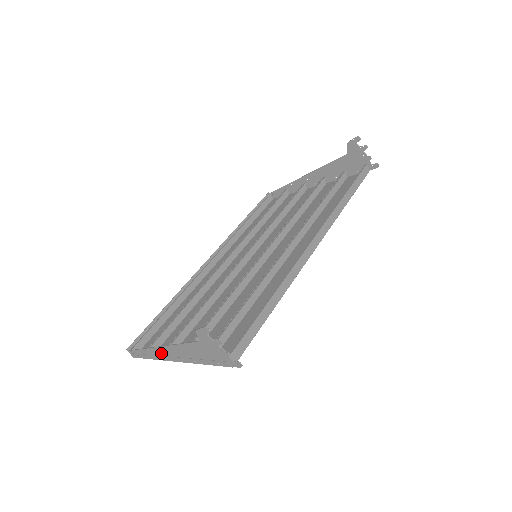
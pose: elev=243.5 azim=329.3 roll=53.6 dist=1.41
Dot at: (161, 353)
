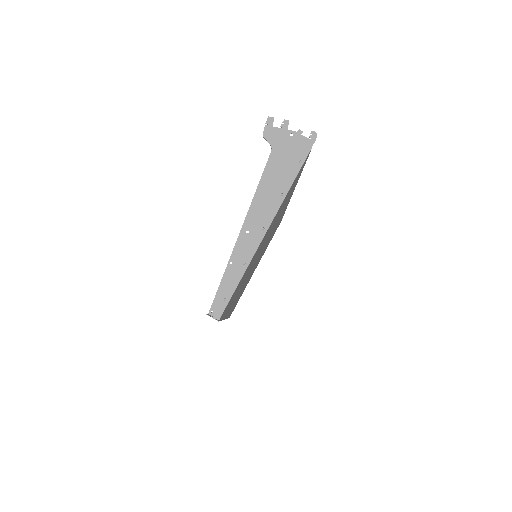
Dot at: (247, 241)
